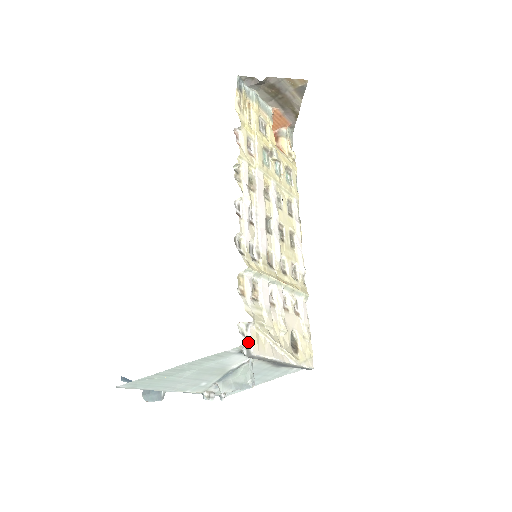
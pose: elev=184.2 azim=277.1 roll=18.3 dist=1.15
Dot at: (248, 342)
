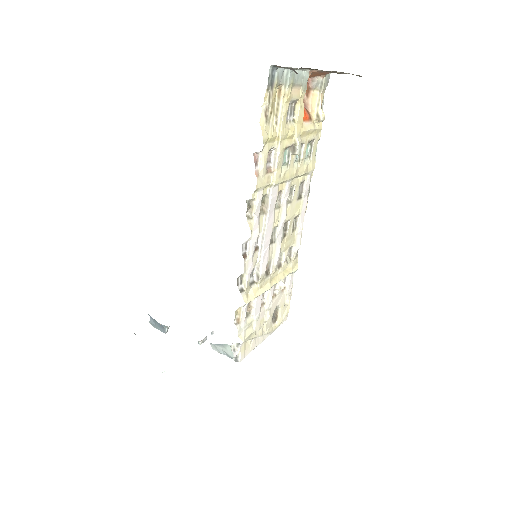
Dot at: (237, 354)
